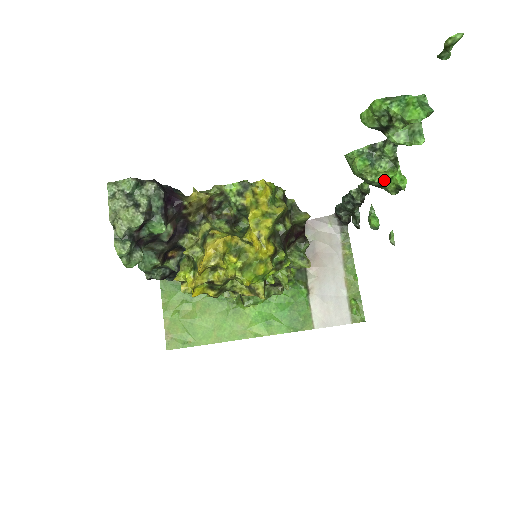
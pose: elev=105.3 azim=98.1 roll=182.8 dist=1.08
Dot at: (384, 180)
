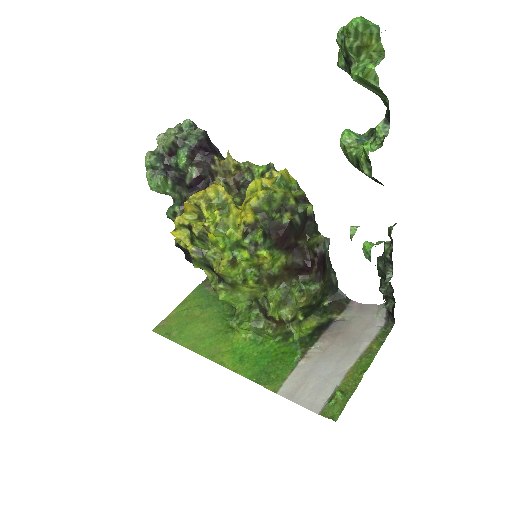
Dot at: (360, 152)
